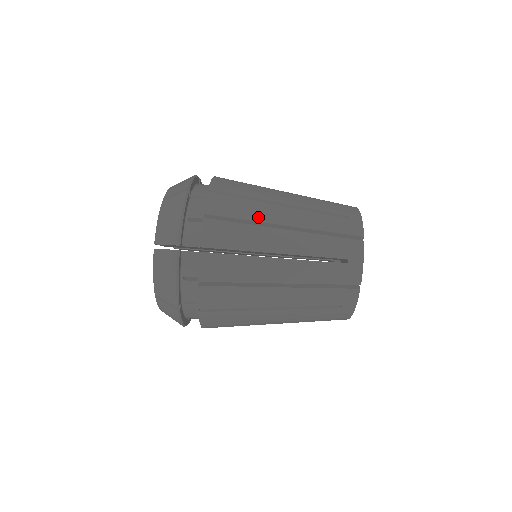
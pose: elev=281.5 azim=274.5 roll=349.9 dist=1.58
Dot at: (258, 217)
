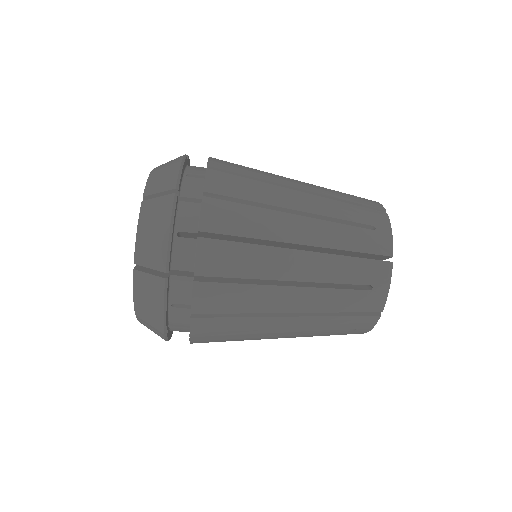
Dot at: (267, 233)
